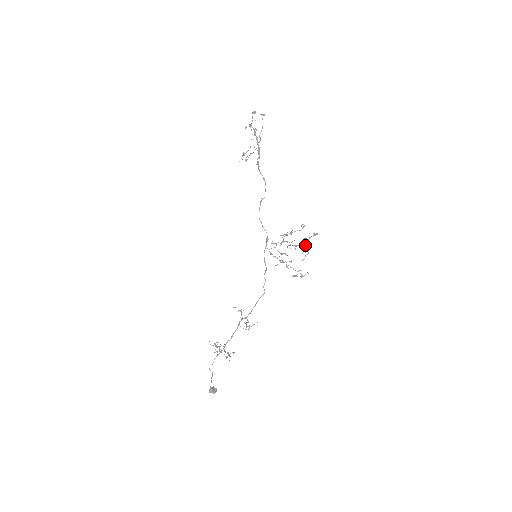
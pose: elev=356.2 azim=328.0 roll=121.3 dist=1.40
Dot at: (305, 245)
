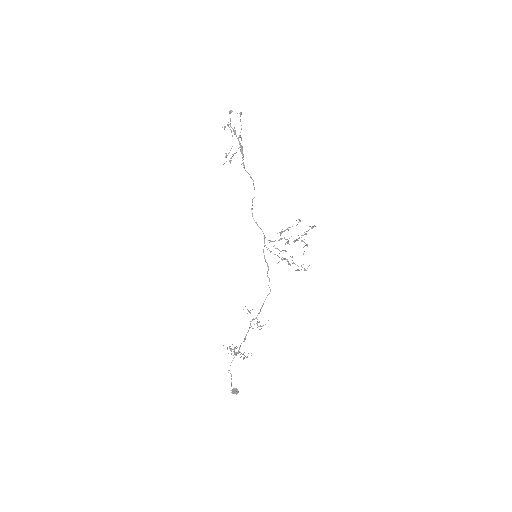
Dot at: occluded
